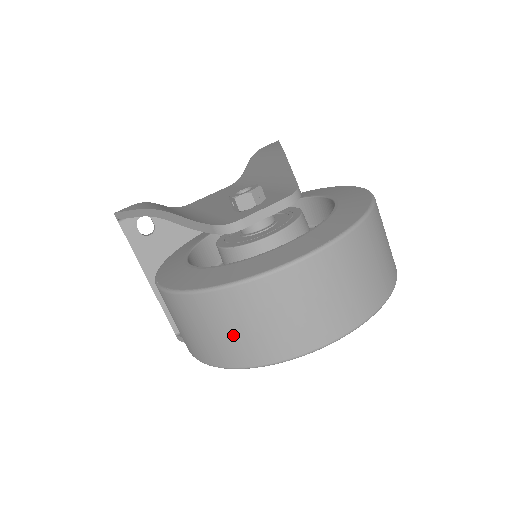
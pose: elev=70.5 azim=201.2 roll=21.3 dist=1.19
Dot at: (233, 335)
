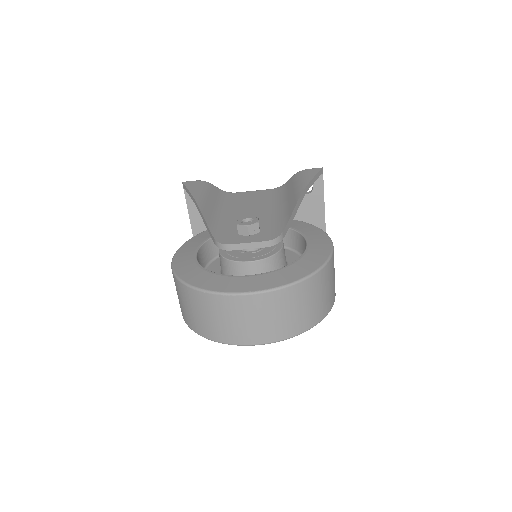
Dot at: (194, 314)
